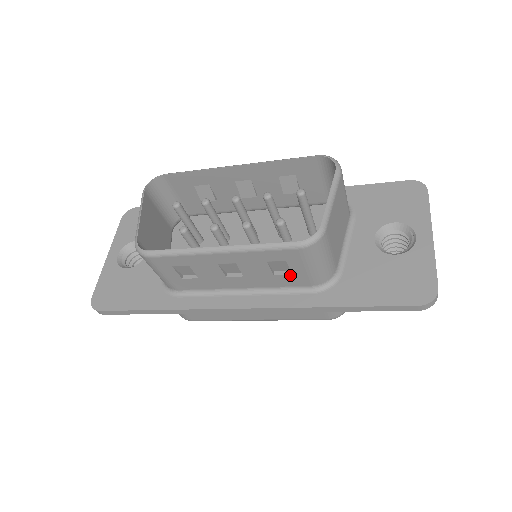
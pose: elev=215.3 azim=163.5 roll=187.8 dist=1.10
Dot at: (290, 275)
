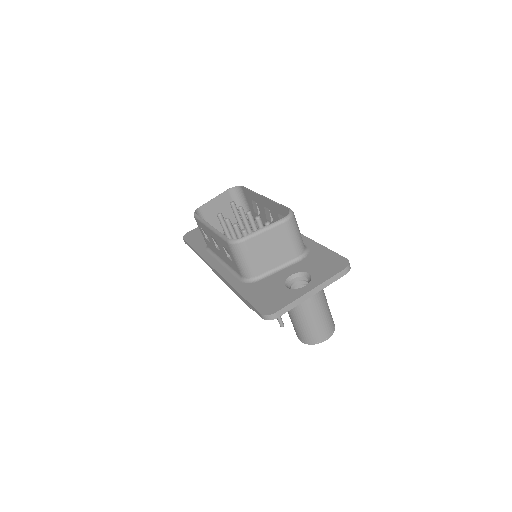
Dot at: (232, 261)
